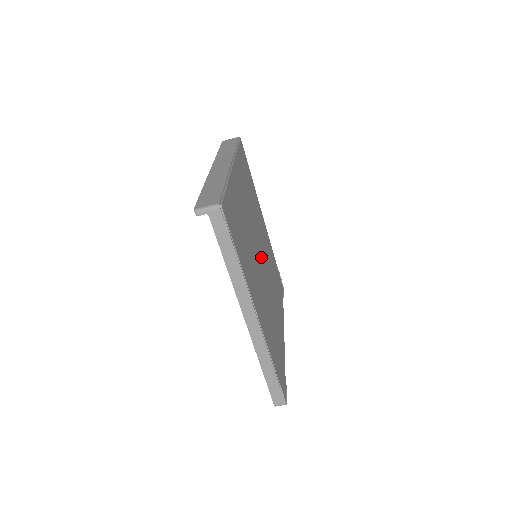
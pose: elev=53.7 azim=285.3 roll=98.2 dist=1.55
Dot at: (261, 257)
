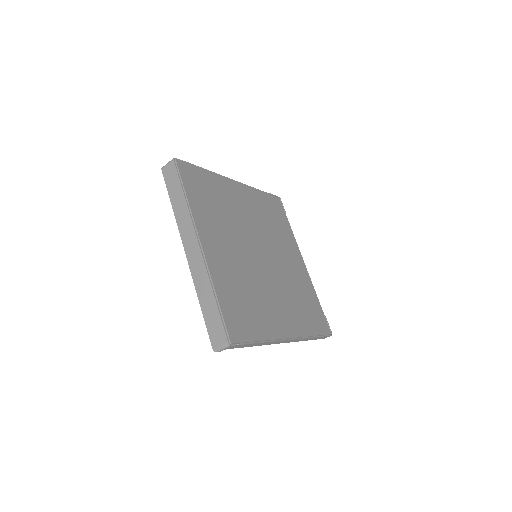
Dot at: (260, 253)
